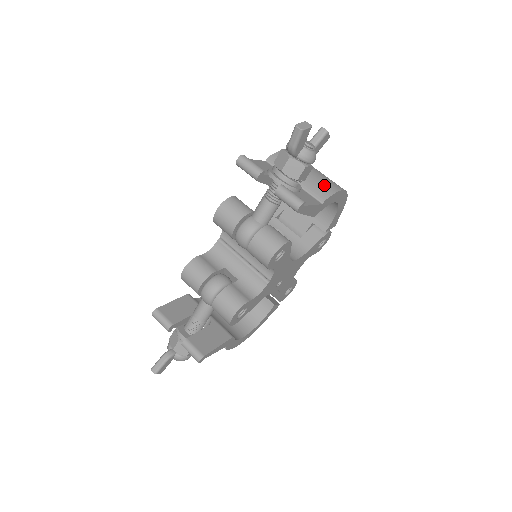
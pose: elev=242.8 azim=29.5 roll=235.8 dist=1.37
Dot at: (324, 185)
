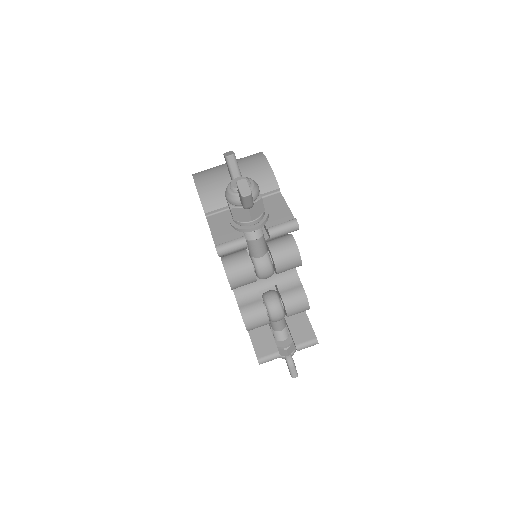
Dot at: (260, 177)
